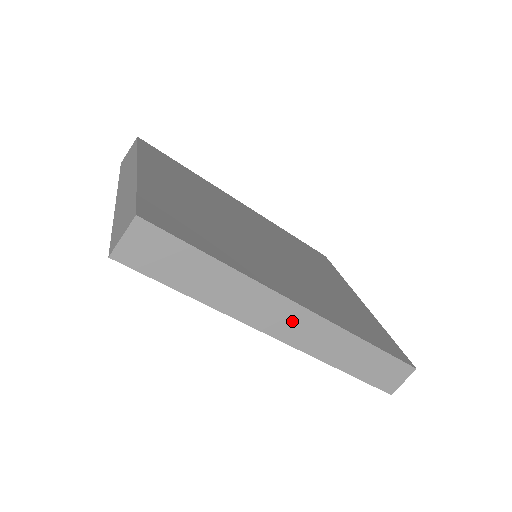
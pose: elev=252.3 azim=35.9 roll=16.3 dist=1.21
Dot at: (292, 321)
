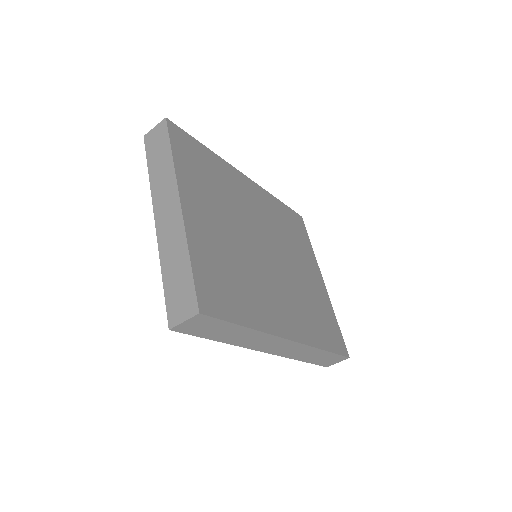
Dot at: (281, 346)
